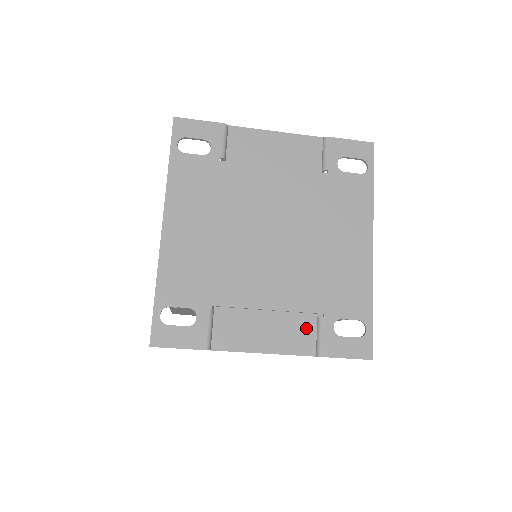
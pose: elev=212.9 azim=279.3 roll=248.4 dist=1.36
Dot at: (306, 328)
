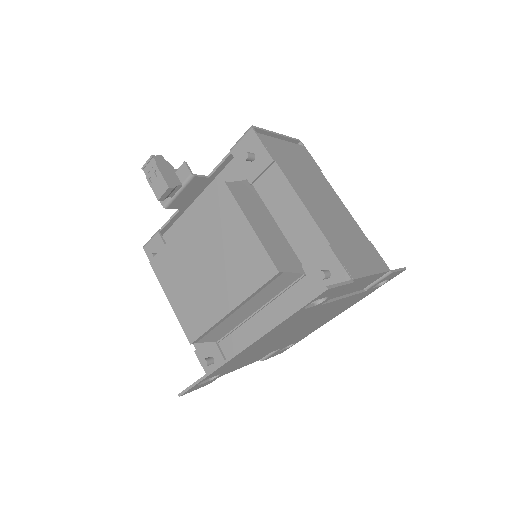
Dot at: occluded
